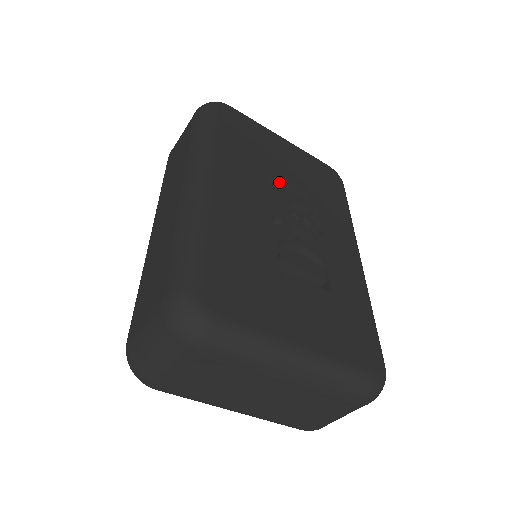
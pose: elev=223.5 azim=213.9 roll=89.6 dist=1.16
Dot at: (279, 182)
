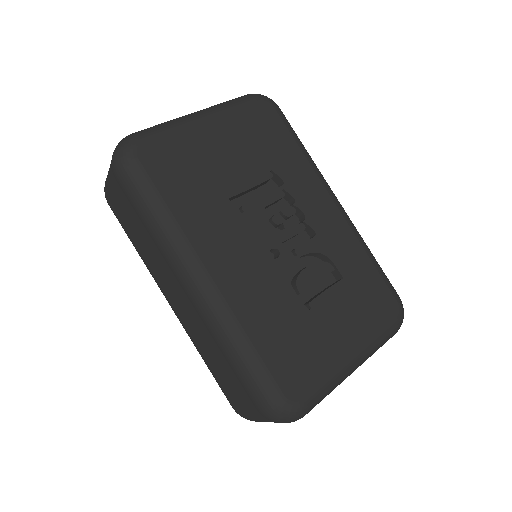
Dot at: (242, 193)
